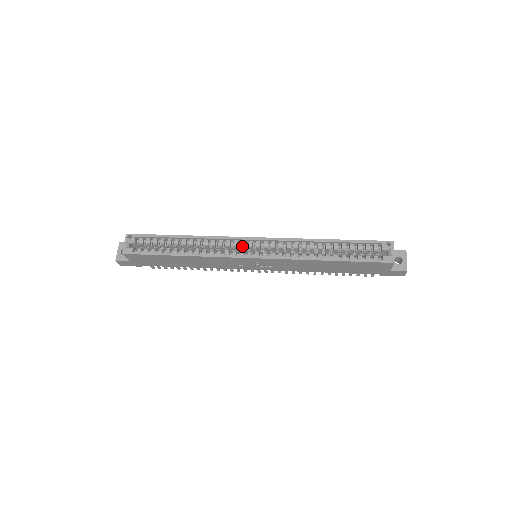
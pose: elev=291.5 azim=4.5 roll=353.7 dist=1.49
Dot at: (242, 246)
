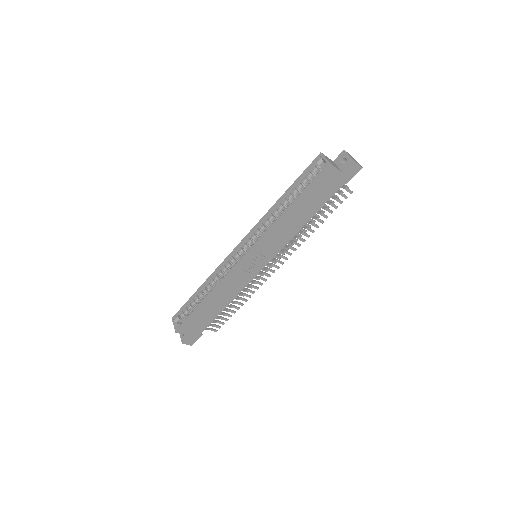
Dot at: (237, 257)
